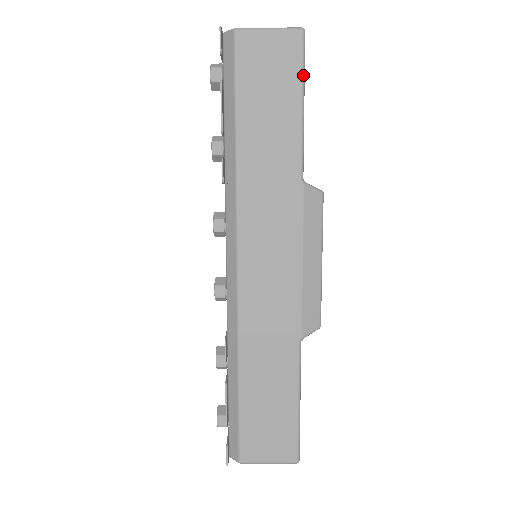
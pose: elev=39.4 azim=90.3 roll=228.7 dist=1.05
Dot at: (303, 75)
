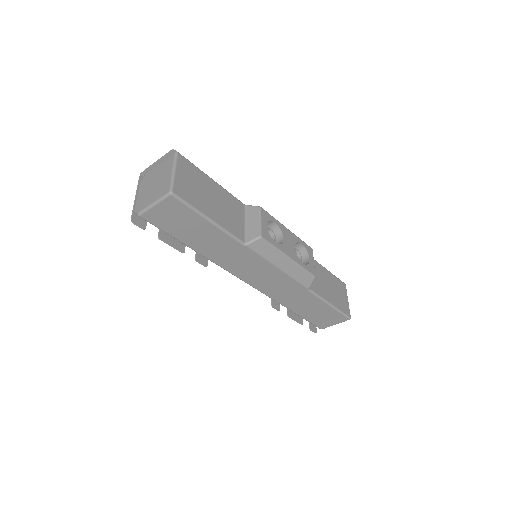
Dot at: (194, 210)
